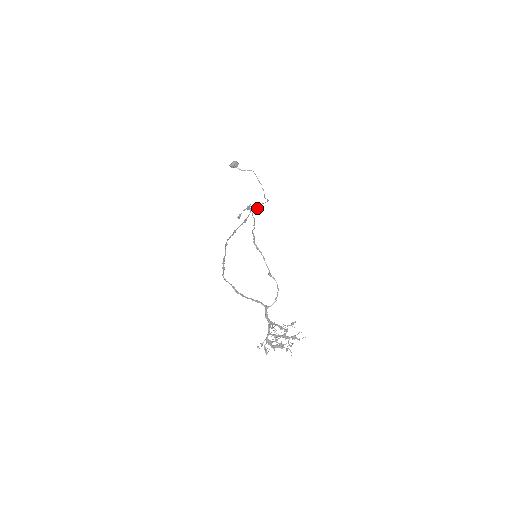
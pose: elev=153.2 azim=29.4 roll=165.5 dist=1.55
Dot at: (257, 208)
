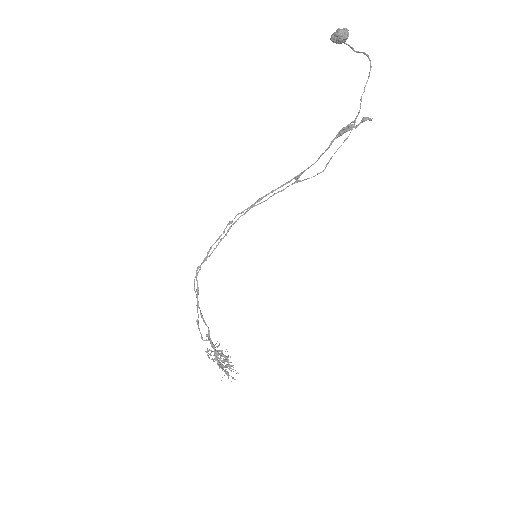
Dot at: (267, 199)
